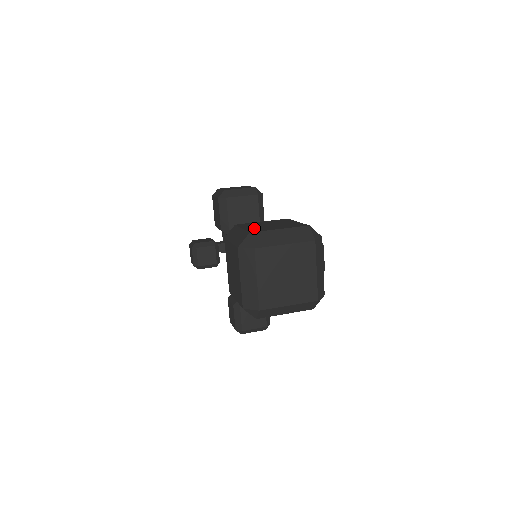
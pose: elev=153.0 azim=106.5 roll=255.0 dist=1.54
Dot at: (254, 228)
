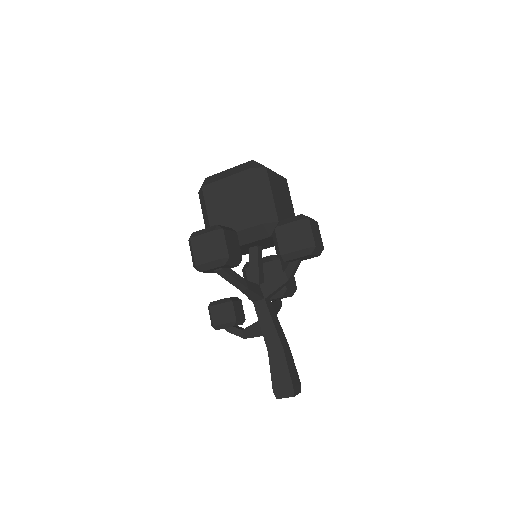
Dot at: occluded
